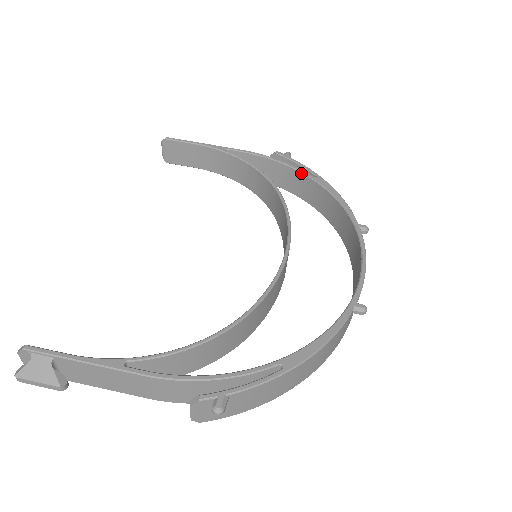
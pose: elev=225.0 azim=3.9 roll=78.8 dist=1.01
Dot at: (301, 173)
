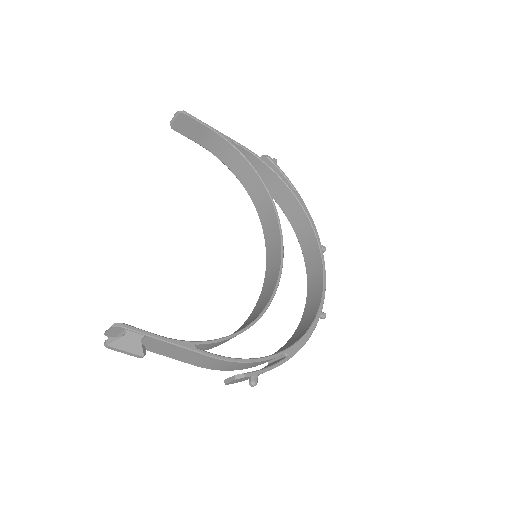
Dot at: (285, 185)
